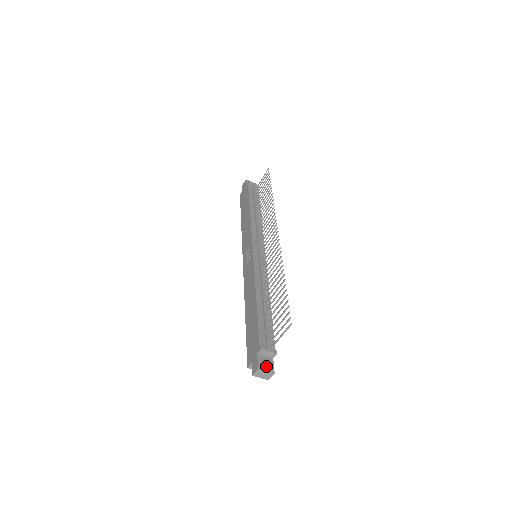
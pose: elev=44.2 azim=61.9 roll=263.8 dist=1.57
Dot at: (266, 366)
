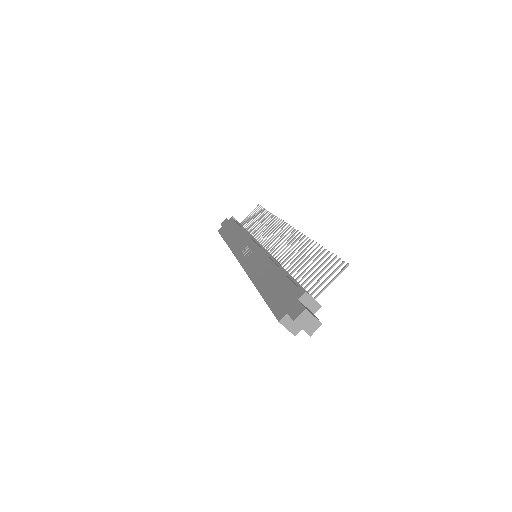
Dot at: occluded
